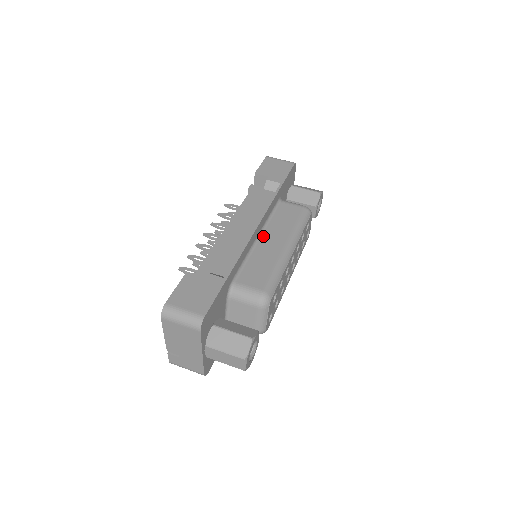
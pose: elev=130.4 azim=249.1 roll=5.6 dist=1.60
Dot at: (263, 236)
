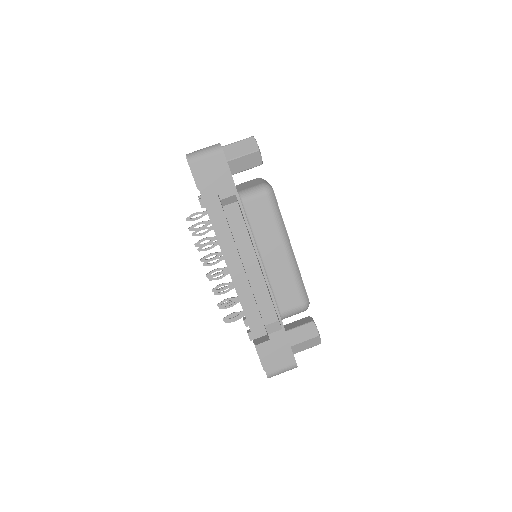
Dot at: (263, 256)
